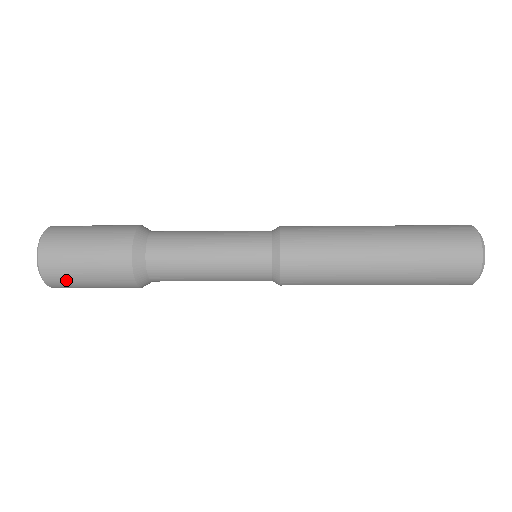
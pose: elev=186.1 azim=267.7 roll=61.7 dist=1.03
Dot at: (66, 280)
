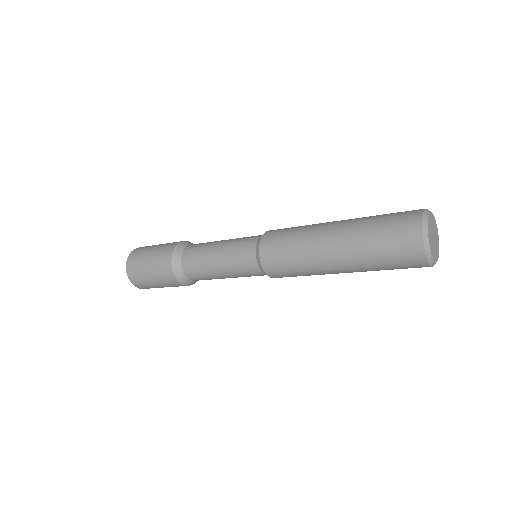
Dot at: (138, 273)
